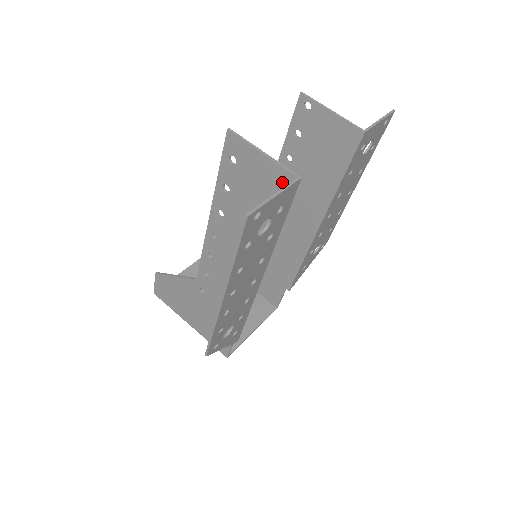
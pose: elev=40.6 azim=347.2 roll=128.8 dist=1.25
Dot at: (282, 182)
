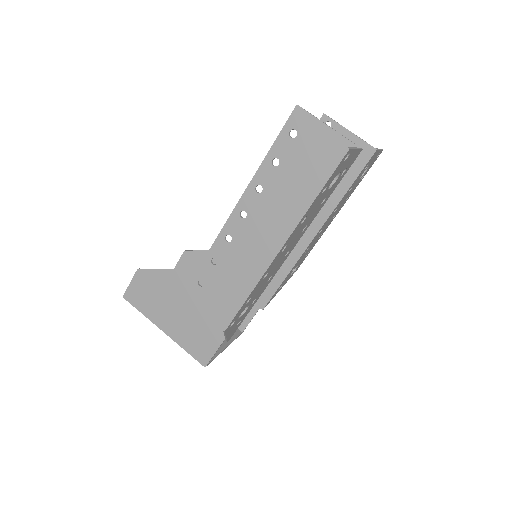
Dot at: (342, 153)
